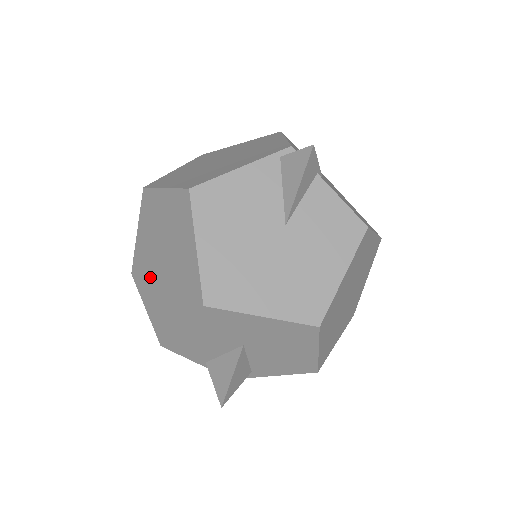
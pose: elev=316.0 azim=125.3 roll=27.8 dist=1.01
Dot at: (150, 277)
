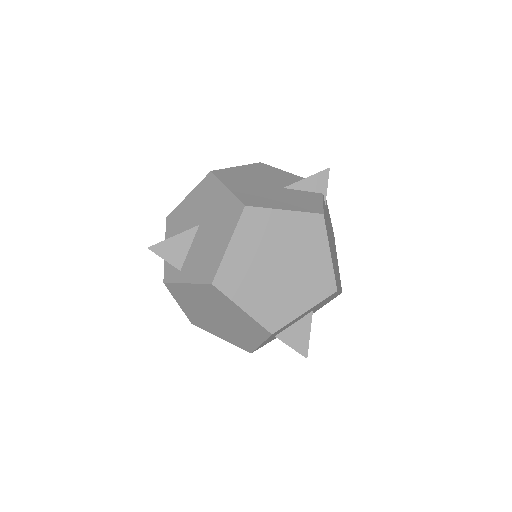
Dot at: occluded
